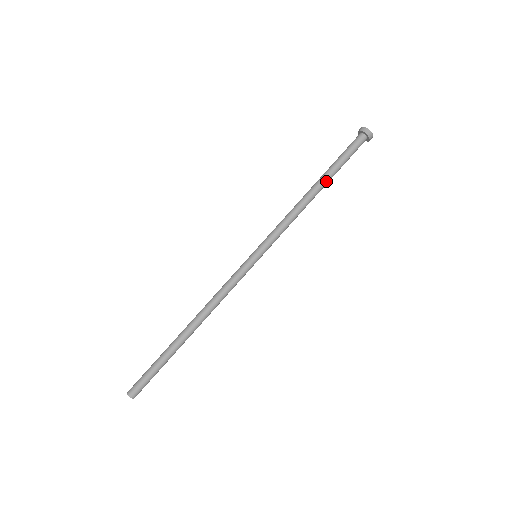
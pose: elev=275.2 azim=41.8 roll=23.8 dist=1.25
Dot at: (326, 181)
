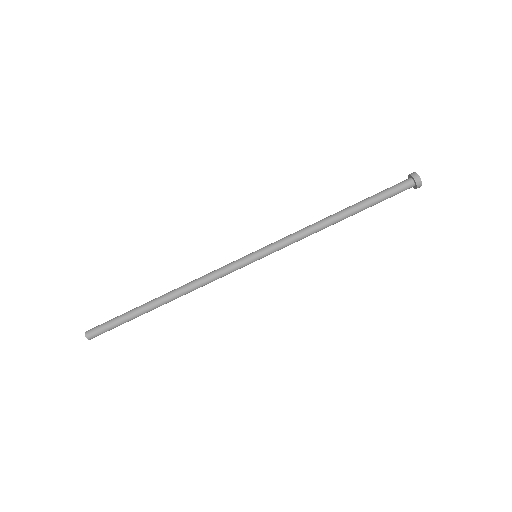
Dot at: (355, 213)
